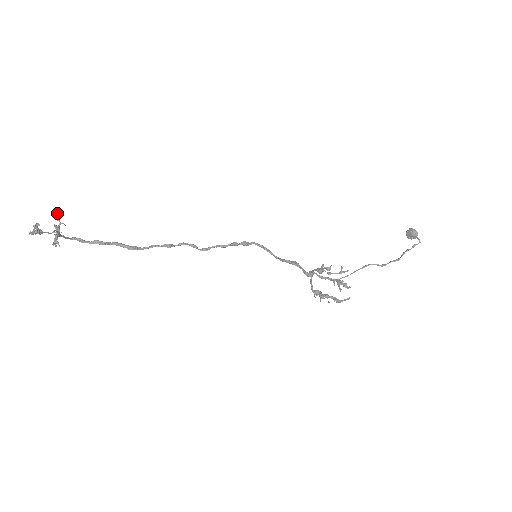
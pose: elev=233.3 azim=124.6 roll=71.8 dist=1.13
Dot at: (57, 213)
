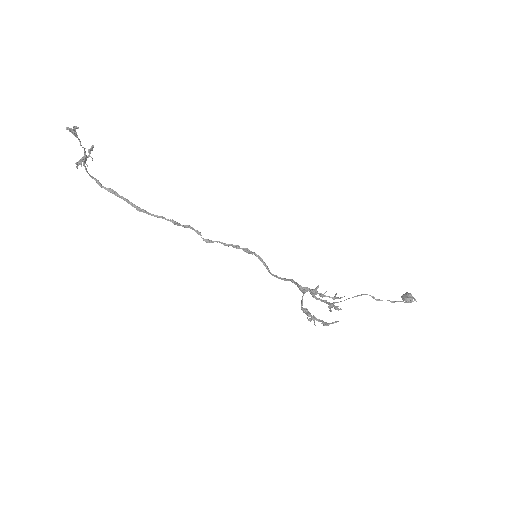
Dot at: (92, 145)
